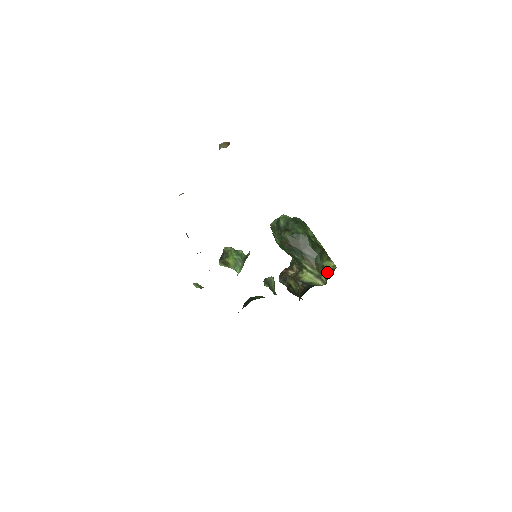
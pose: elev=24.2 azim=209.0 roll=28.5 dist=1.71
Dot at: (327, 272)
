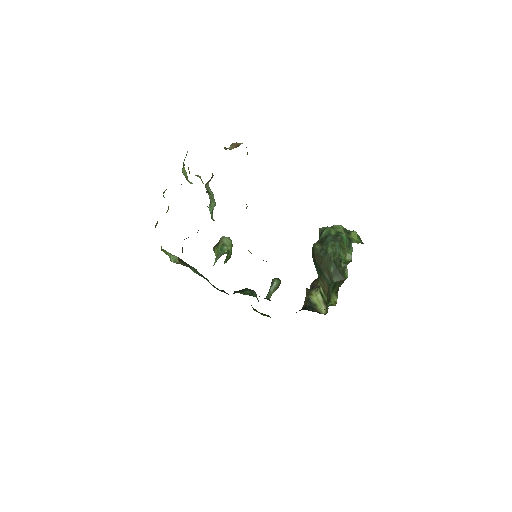
Dot at: occluded
